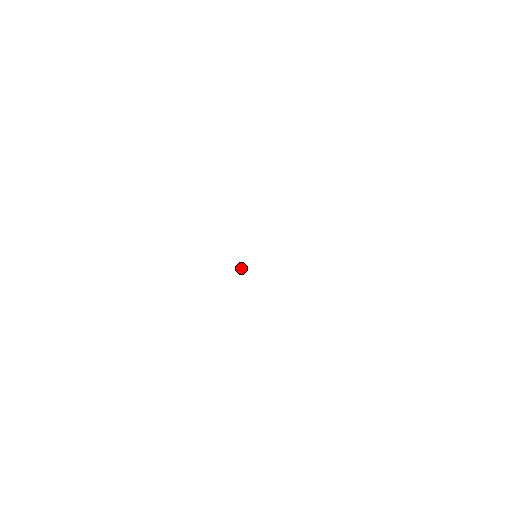
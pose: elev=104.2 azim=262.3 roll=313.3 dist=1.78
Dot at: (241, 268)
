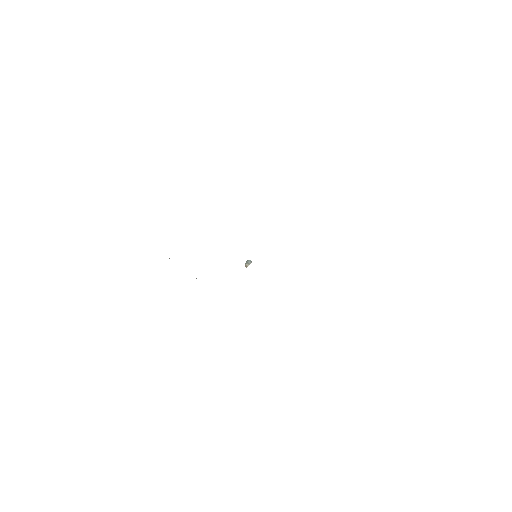
Dot at: (247, 264)
